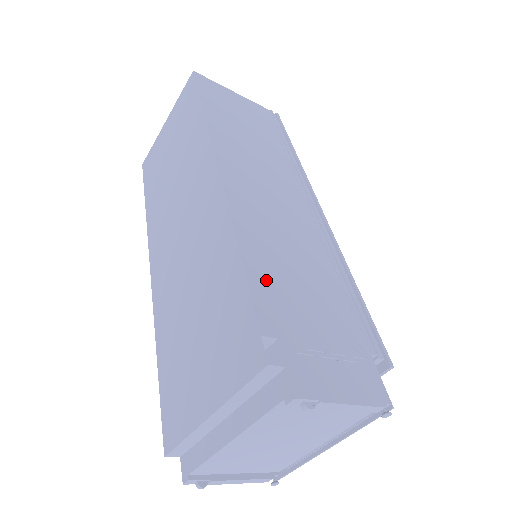
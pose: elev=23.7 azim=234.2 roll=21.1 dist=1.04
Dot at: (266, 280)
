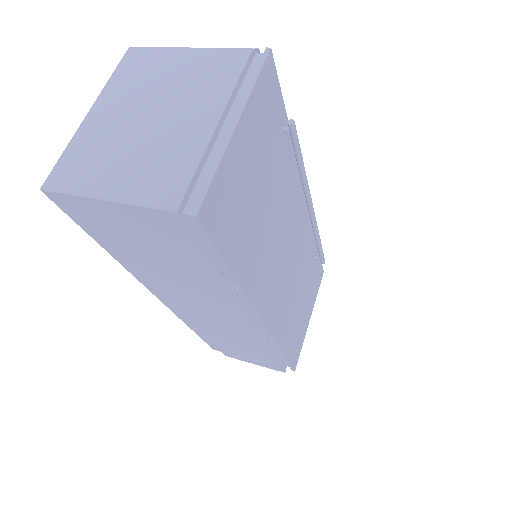
Dot at: (208, 337)
